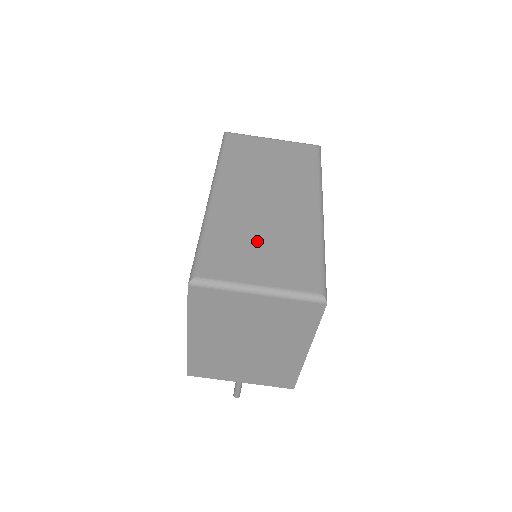
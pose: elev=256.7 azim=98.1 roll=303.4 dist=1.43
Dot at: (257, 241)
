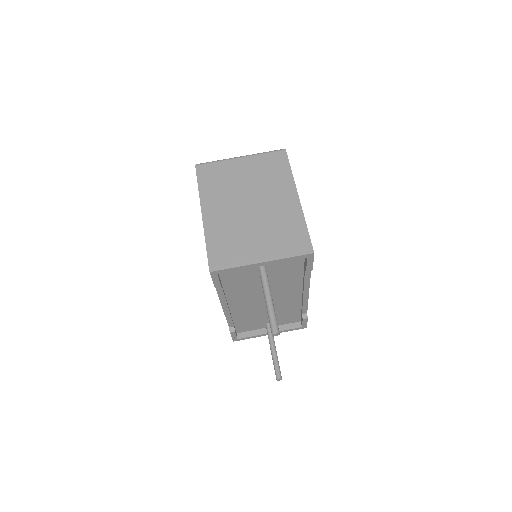
Dot at: occluded
